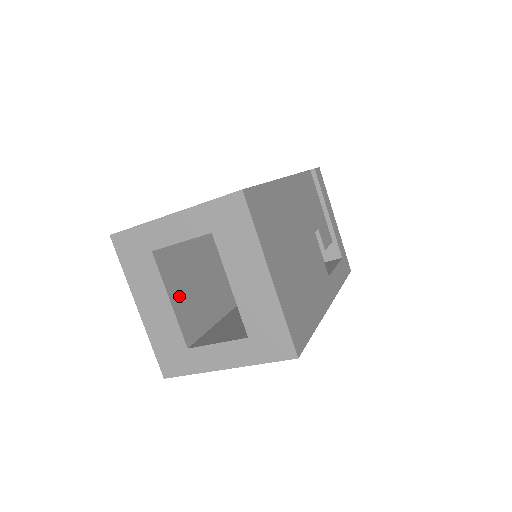
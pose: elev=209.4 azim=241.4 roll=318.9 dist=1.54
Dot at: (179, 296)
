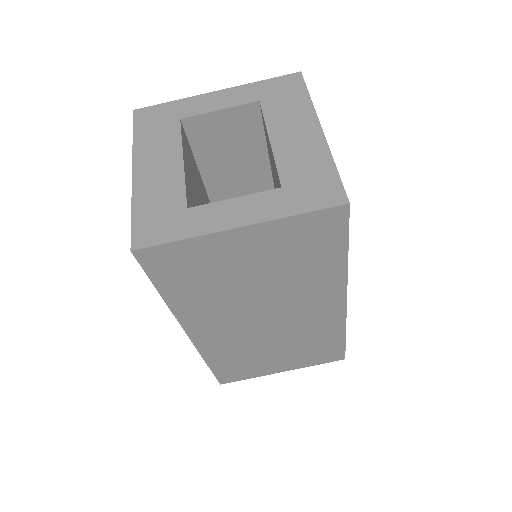
Dot at: (189, 176)
